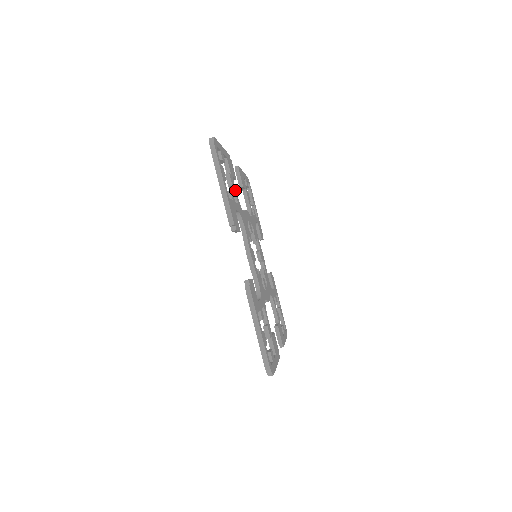
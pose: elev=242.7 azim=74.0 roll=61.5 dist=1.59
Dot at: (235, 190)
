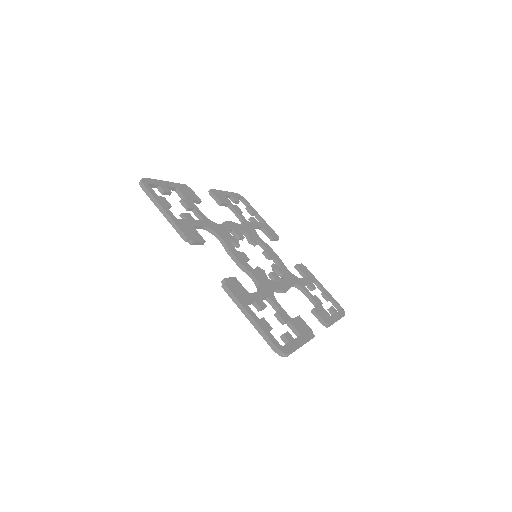
Dot at: (197, 210)
